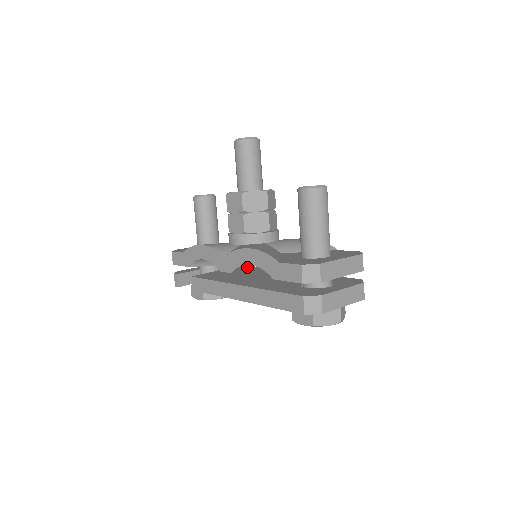
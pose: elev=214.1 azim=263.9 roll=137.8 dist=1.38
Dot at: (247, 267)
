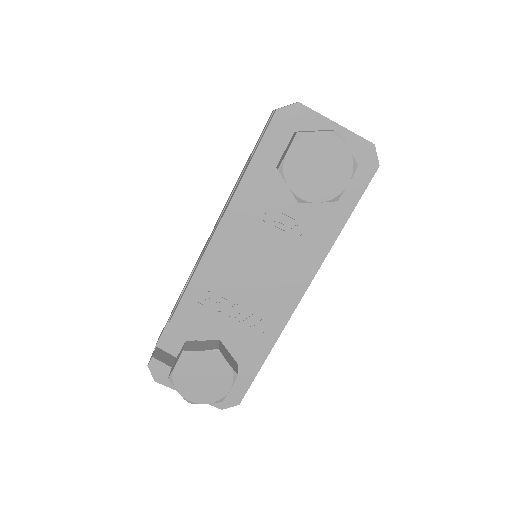
Dot at: occluded
